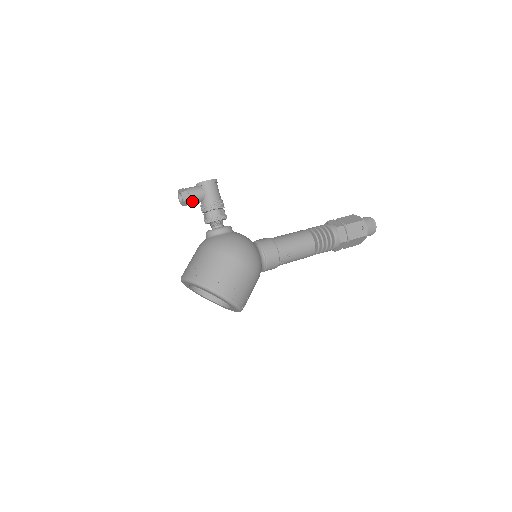
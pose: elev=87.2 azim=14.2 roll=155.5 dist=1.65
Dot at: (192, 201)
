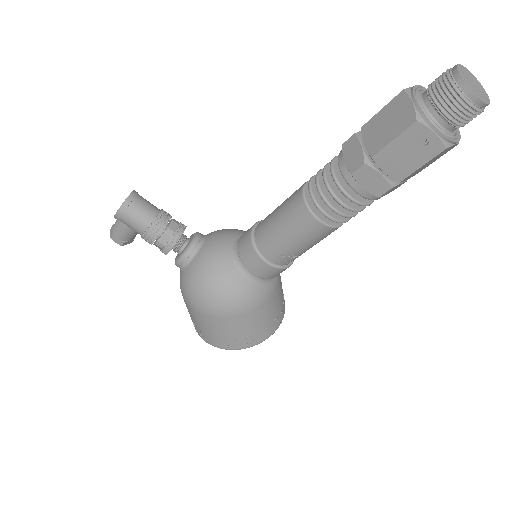
Dot at: (130, 239)
